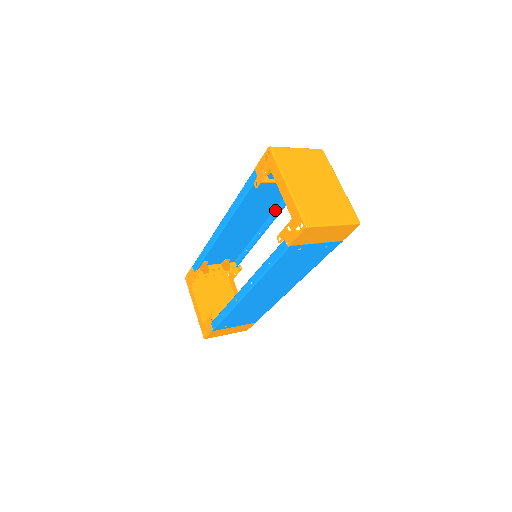
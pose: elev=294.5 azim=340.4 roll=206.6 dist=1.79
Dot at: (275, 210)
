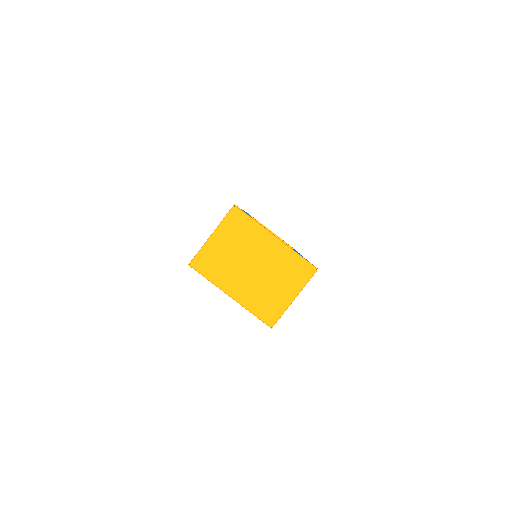
Dot at: occluded
